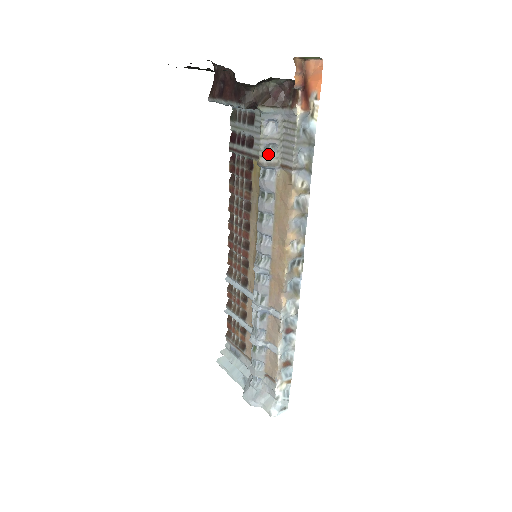
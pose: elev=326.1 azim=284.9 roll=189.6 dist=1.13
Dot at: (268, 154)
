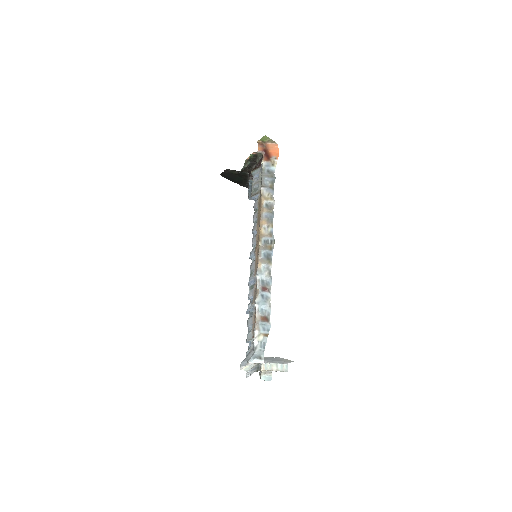
Dot at: (255, 191)
